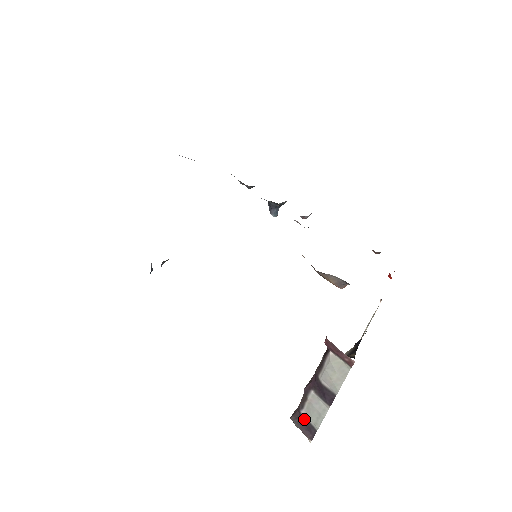
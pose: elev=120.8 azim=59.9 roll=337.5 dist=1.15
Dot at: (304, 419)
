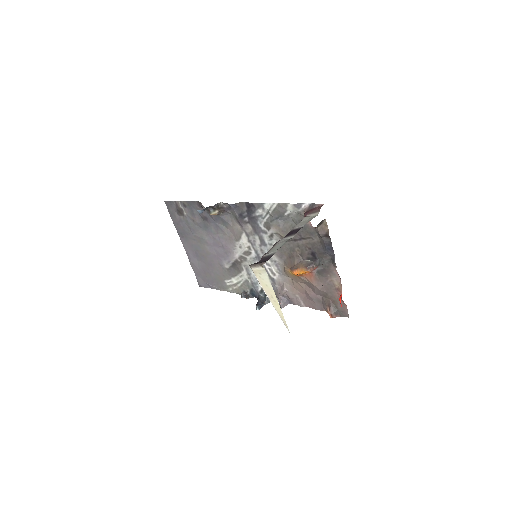
Dot at: (264, 258)
